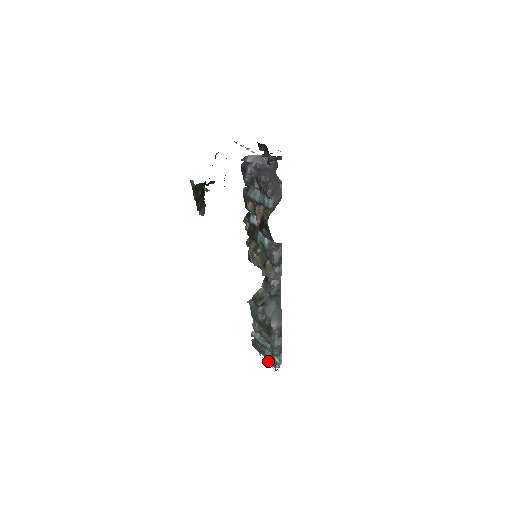
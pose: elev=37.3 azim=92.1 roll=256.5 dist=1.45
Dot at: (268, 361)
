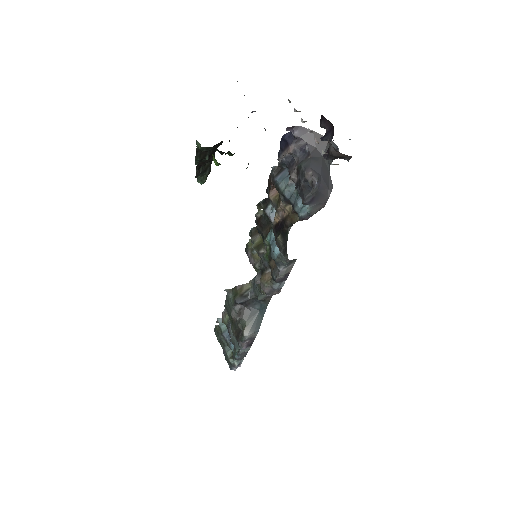
Dot at: (225, 358)
